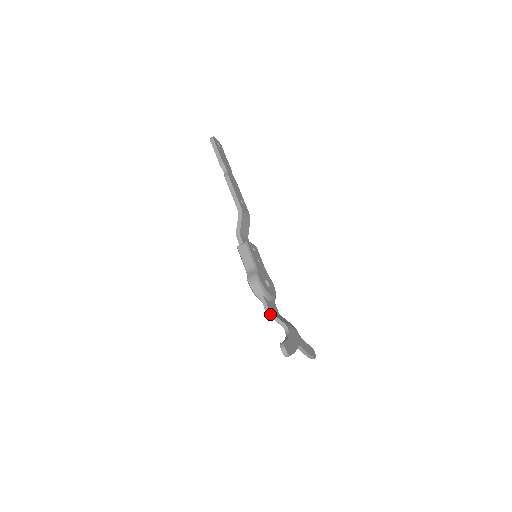
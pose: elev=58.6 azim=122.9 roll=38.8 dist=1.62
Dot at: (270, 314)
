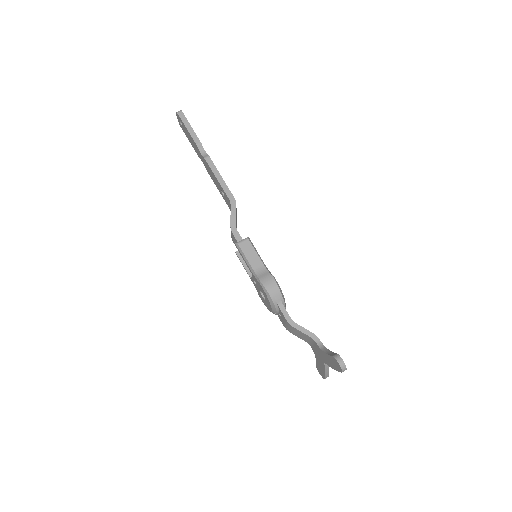
Dot at: (294, 324)
